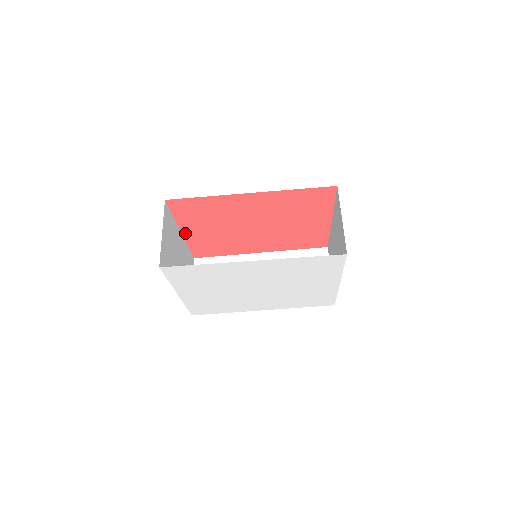
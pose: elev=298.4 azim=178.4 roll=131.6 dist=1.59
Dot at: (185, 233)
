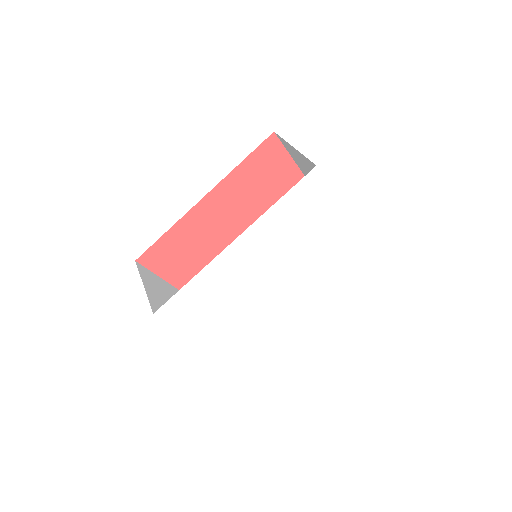
Dot at: occluded
